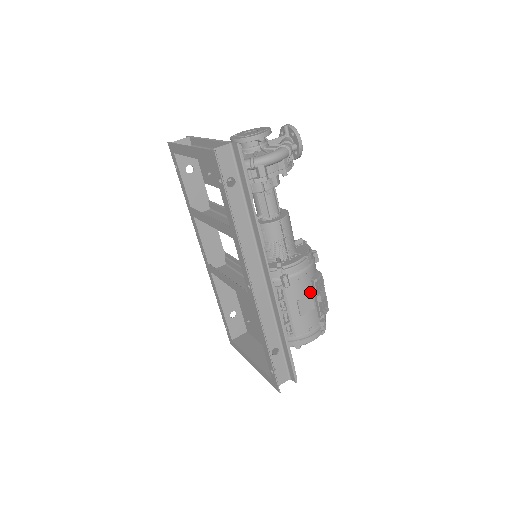
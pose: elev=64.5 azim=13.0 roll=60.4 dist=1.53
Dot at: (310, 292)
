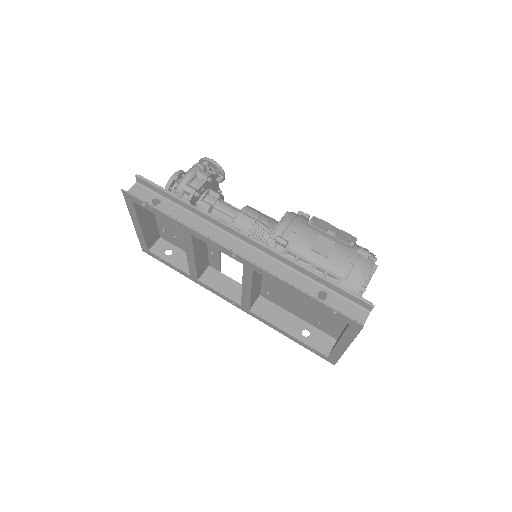
Dot at: (316, 235)
